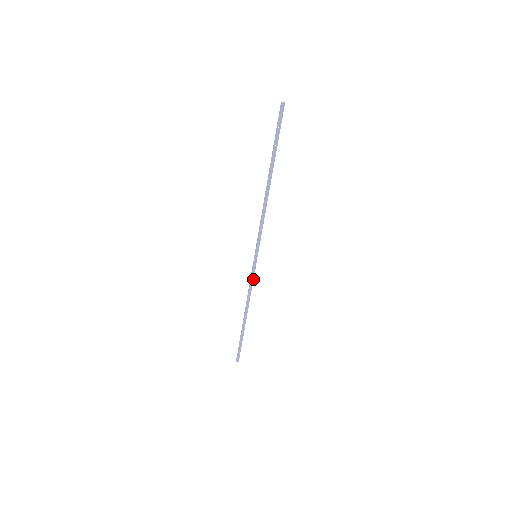
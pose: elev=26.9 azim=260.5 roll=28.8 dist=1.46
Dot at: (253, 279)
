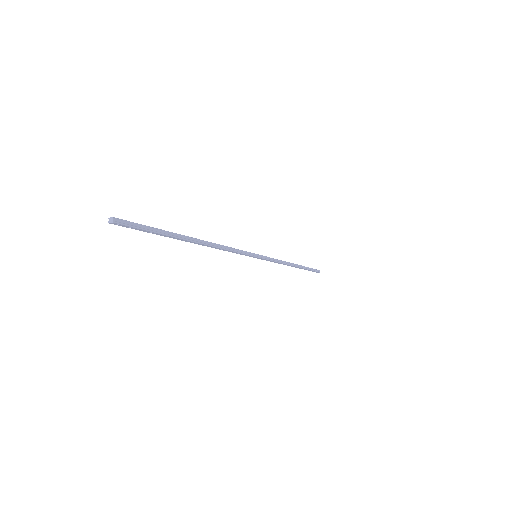
Dot at: (272, 261)
